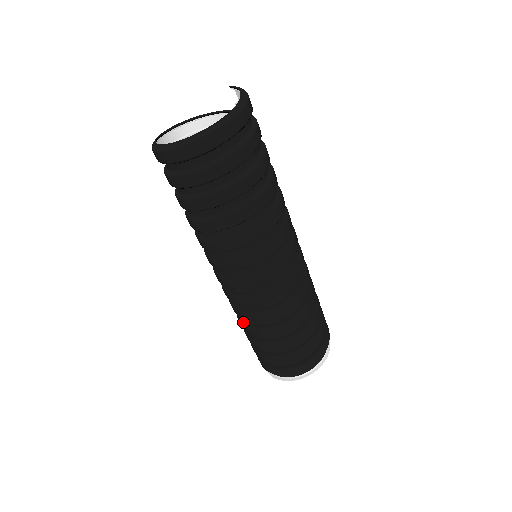
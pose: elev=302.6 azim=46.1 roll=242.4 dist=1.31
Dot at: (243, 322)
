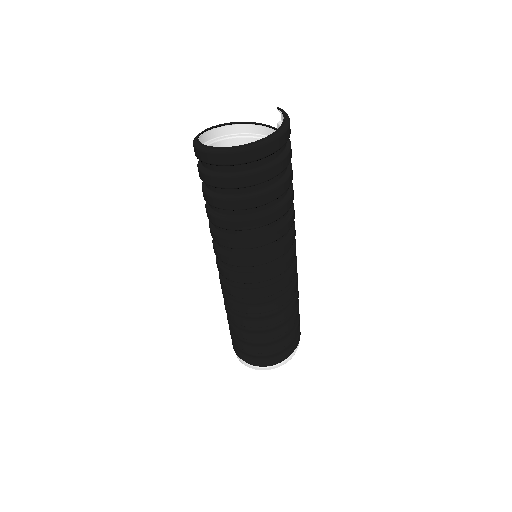
Dot at: (228, 308)
